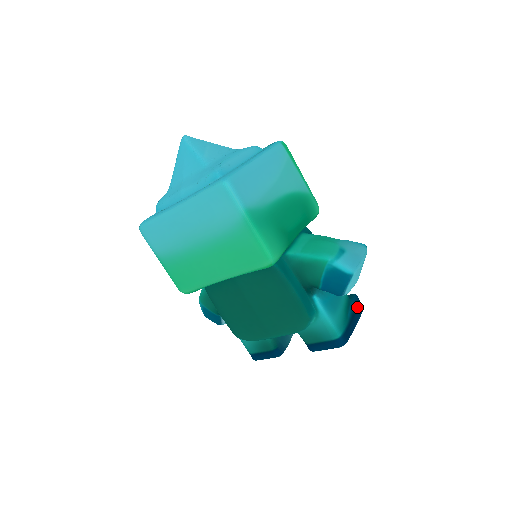
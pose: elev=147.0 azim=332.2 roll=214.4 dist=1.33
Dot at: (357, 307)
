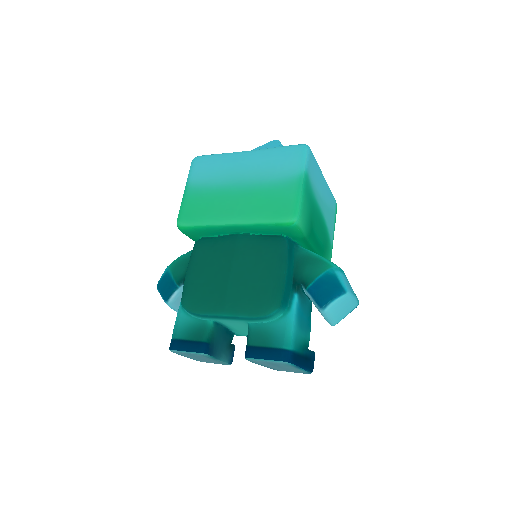
Dot at: (311, 360)
